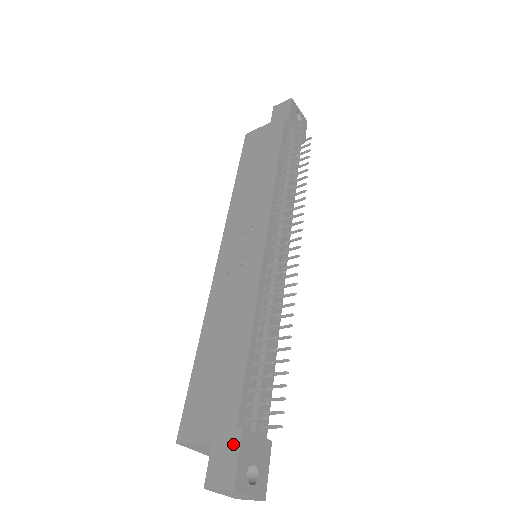
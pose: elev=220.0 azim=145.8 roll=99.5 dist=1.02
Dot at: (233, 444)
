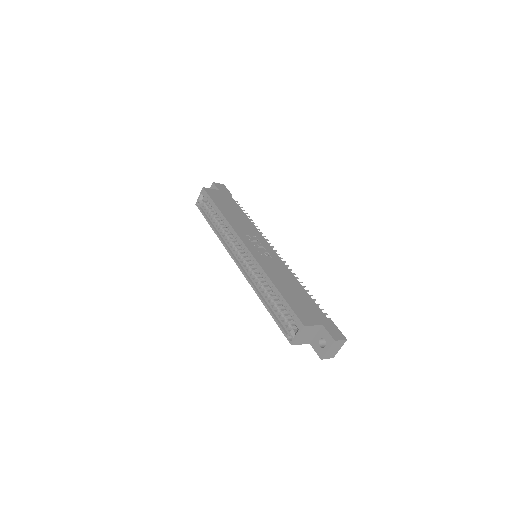
Dot at: (333, 325)
